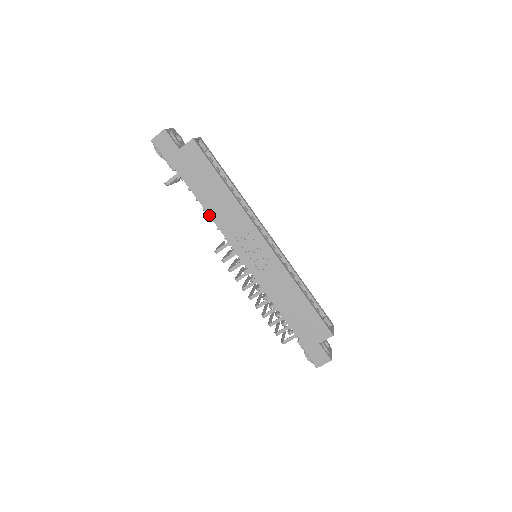
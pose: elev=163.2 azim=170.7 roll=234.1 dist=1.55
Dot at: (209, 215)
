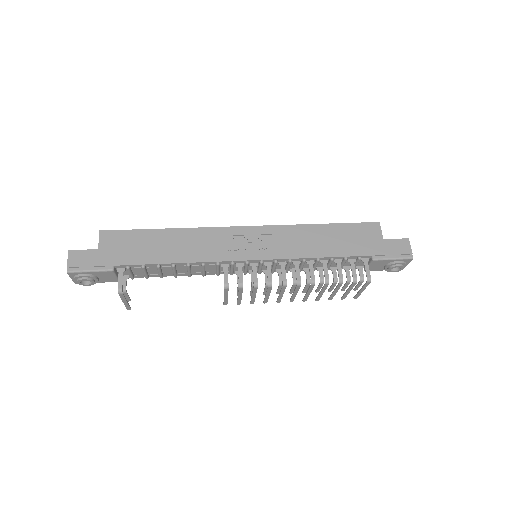
Dot at: (182, 263)
